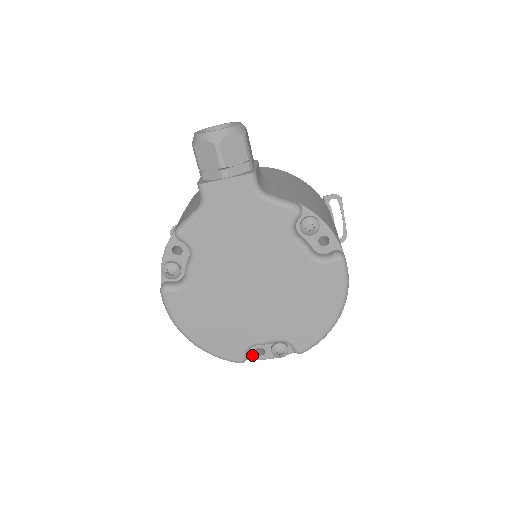
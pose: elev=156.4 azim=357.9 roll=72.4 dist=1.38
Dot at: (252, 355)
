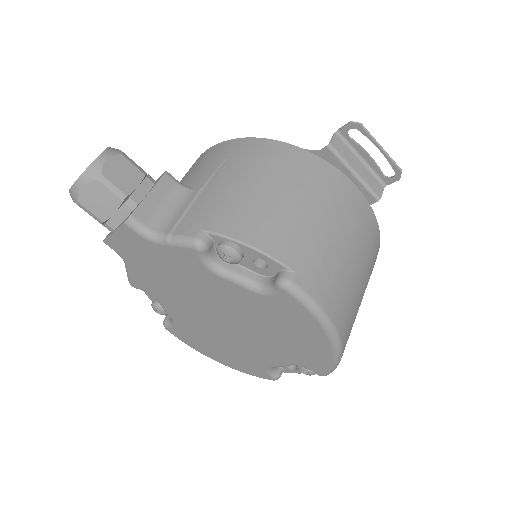
Dot at: (287, 369)
